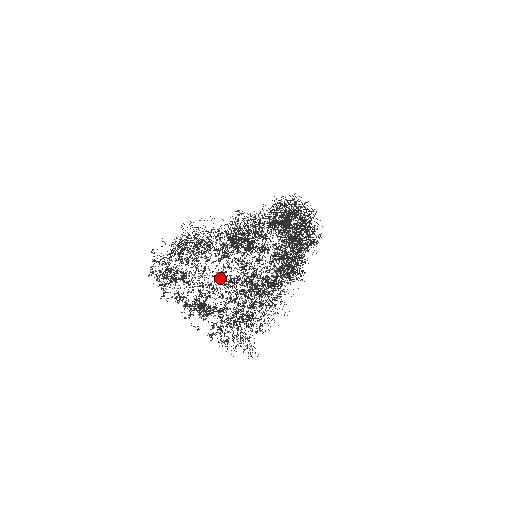
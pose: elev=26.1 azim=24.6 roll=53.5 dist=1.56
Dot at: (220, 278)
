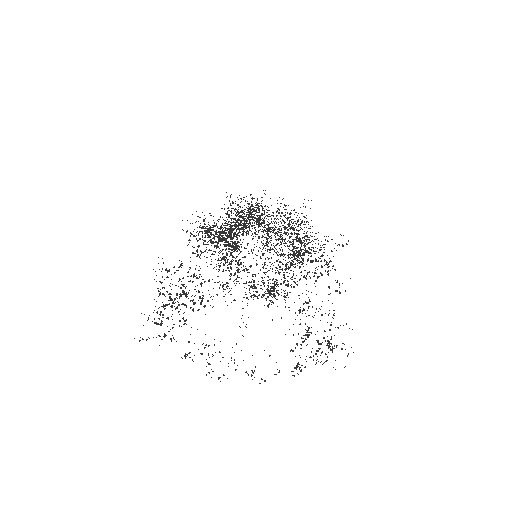
Dot at: (219, 352)
